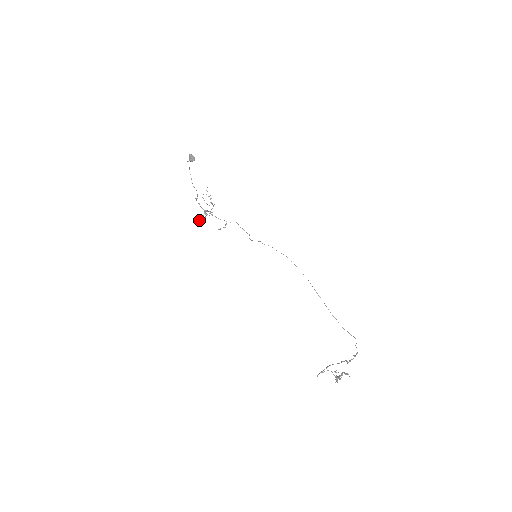
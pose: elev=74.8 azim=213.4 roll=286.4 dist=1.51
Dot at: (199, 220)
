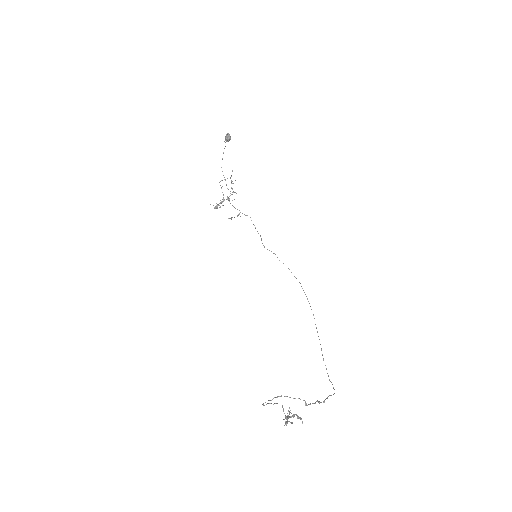
Dot at: occluded
